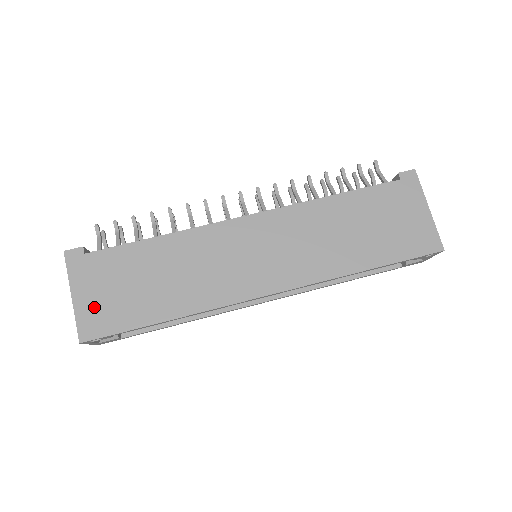
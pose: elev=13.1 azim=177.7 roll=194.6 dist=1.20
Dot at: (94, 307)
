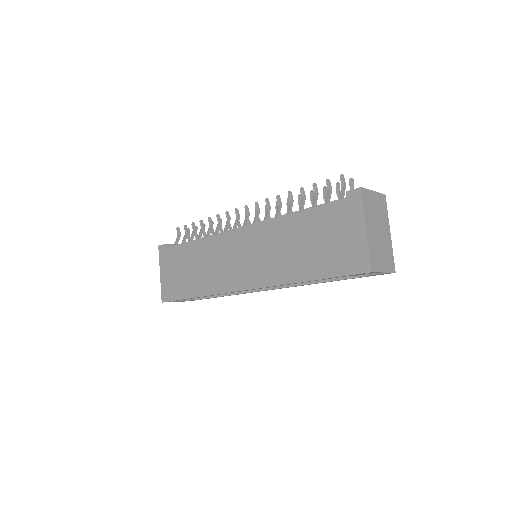
Dot at: (168, 282)
